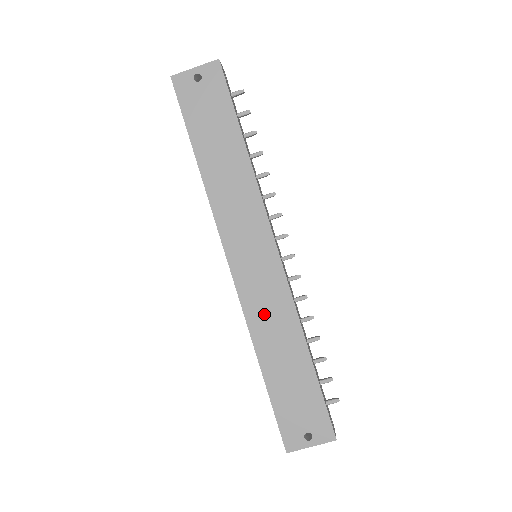
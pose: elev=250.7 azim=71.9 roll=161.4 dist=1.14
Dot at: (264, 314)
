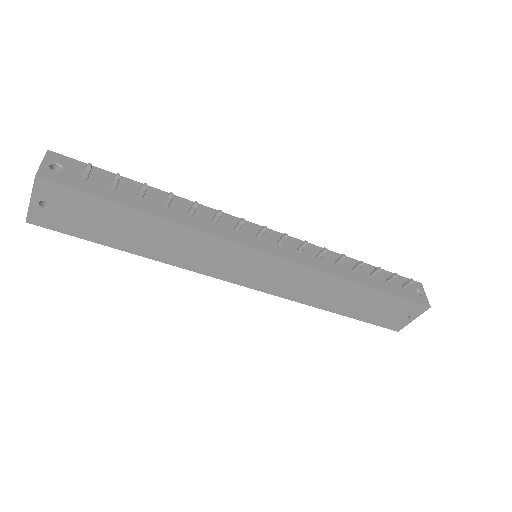
Dot at: (304, 290)
